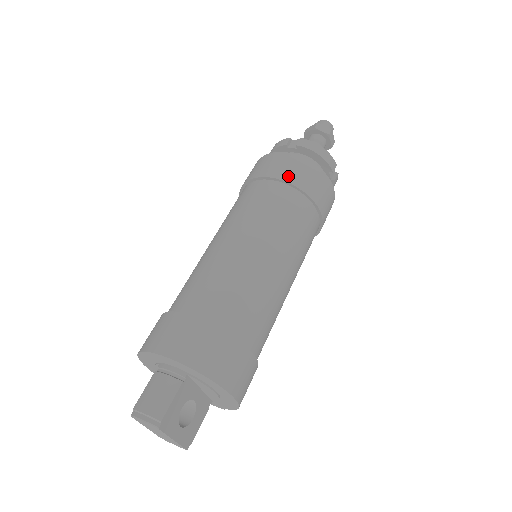
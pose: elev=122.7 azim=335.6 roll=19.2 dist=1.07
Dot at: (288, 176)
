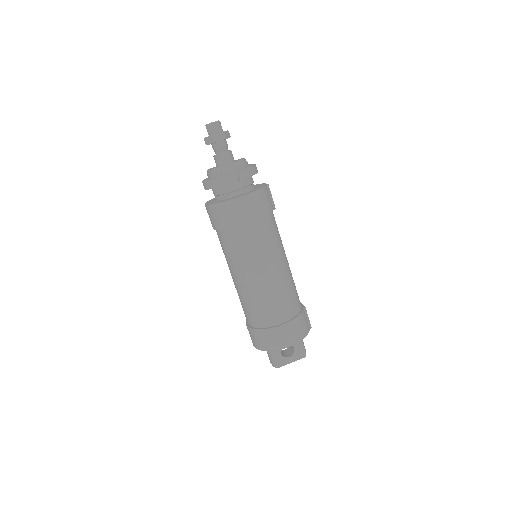
Dot at: (215, 225)
